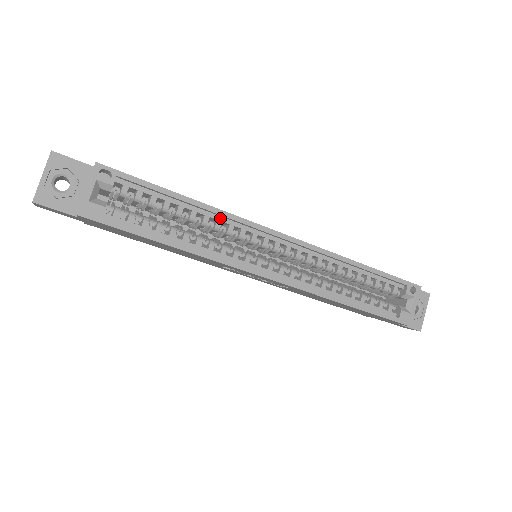
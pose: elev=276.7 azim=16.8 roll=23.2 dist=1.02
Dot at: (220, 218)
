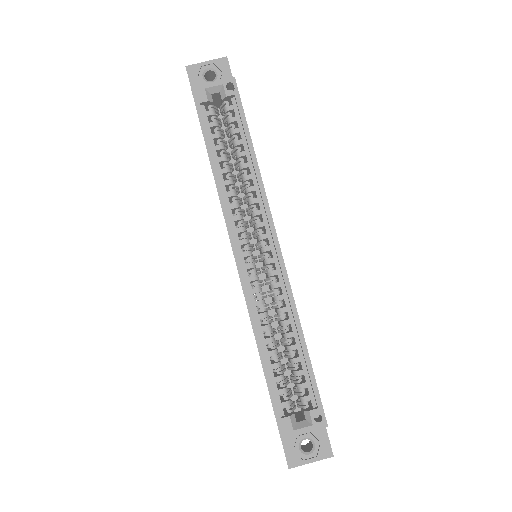
Dot at: (257, 187)
